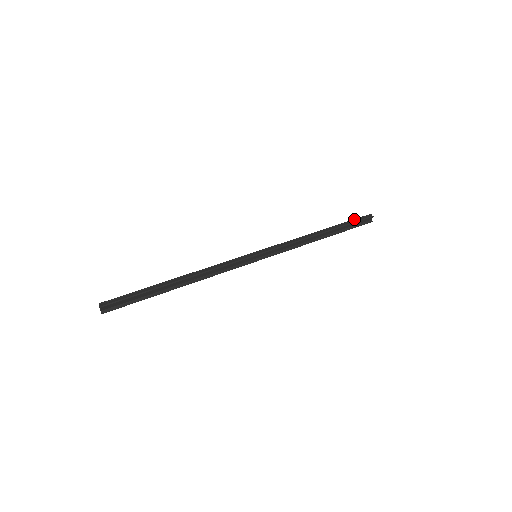
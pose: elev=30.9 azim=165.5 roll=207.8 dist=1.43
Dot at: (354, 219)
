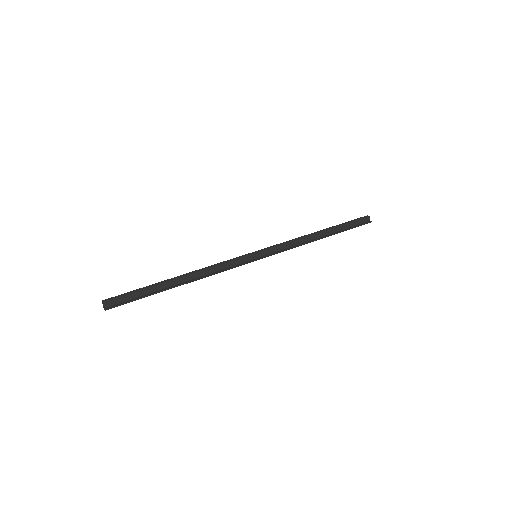
Dot at: (350, 221)
